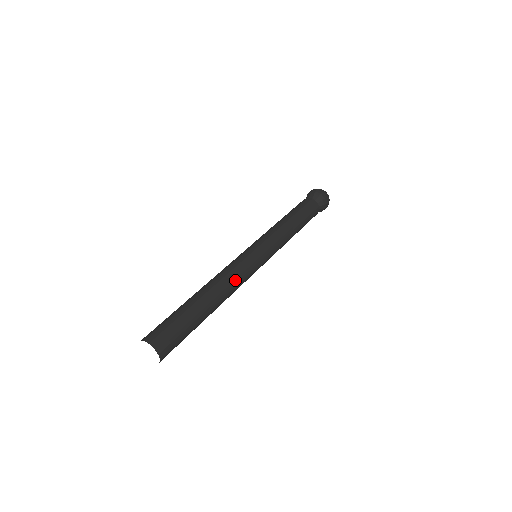
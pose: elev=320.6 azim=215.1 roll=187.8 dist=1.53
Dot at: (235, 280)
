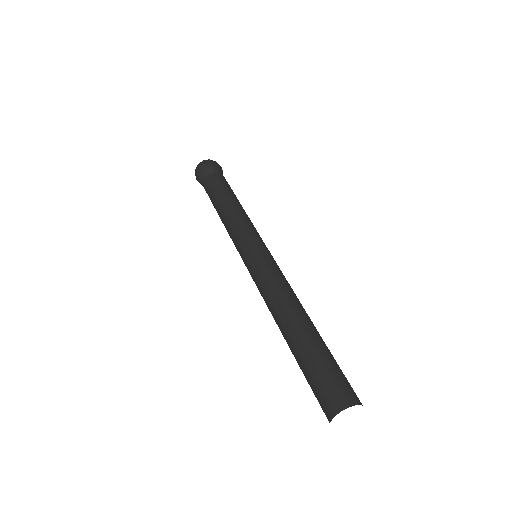
Dot at: occluded
